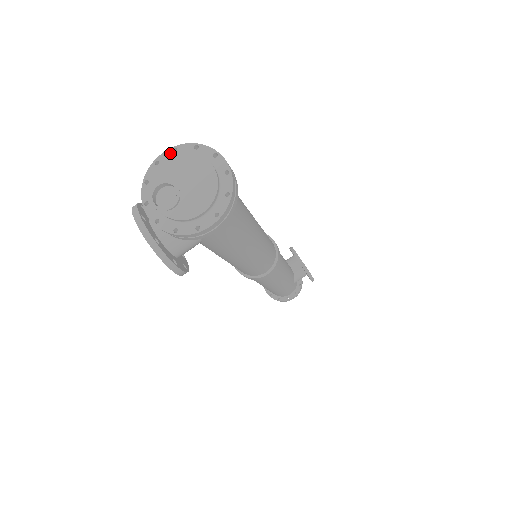
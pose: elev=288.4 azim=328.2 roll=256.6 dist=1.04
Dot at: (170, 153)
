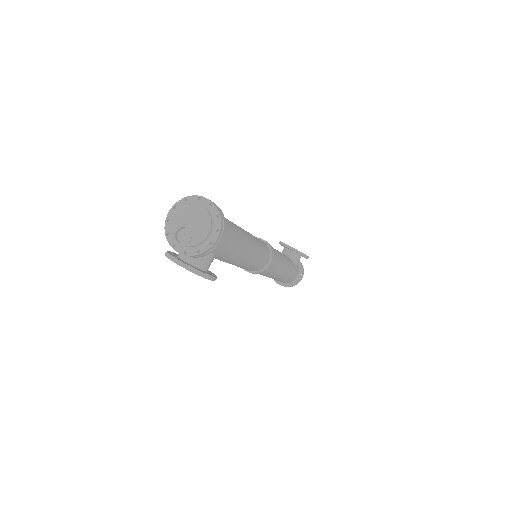
Dot at: (172, 211)
